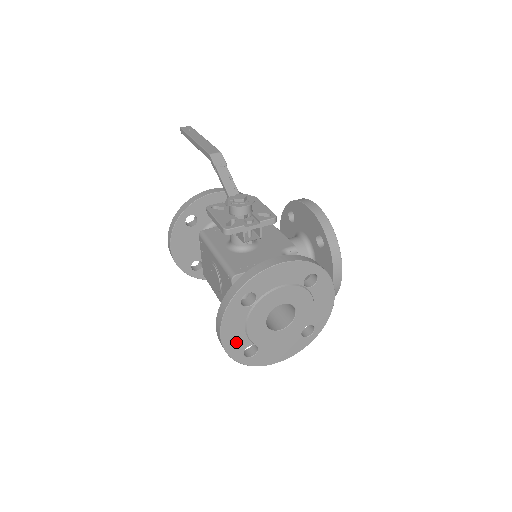
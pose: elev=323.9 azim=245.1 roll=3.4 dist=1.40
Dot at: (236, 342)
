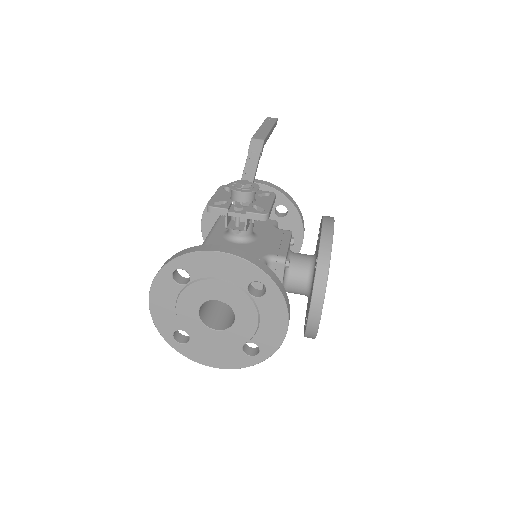
Dot at: (165, 318)
